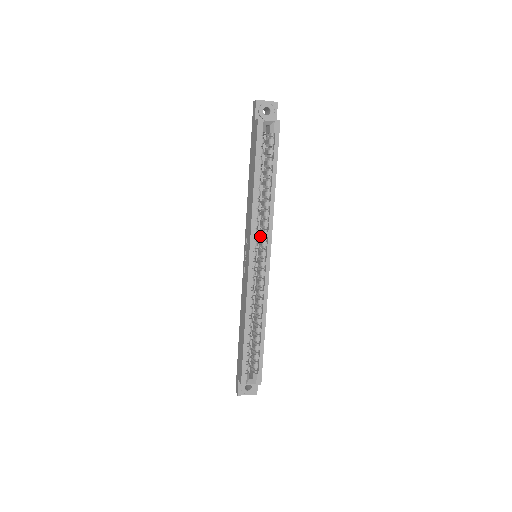
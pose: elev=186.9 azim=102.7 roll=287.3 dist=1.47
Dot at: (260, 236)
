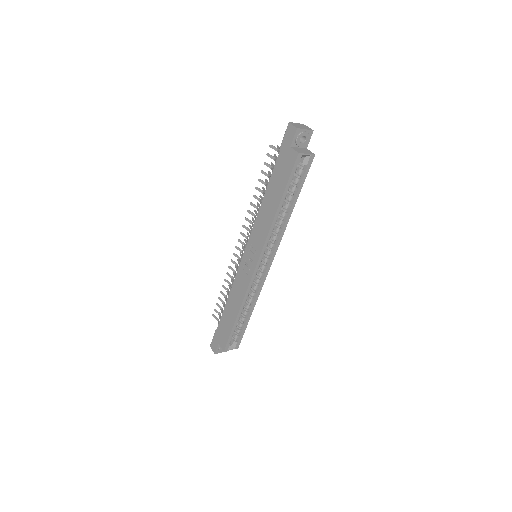
Dot at: occluded
